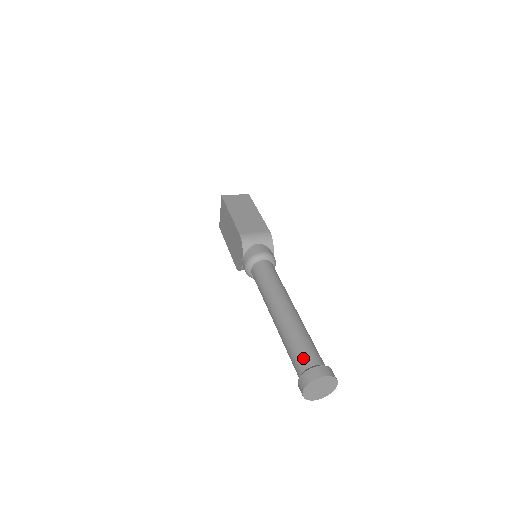
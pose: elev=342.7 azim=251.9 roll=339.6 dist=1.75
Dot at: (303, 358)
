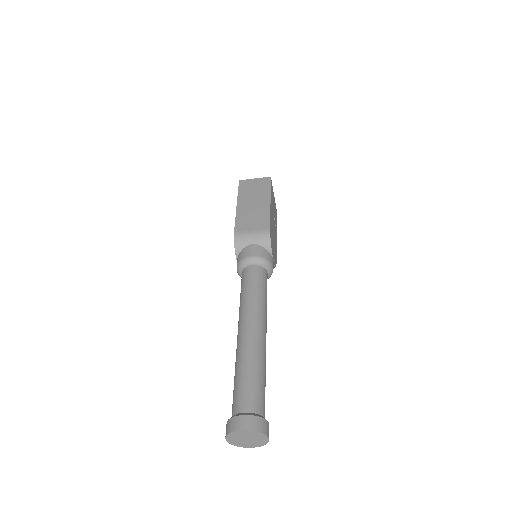
Dot at: (237, 400)
